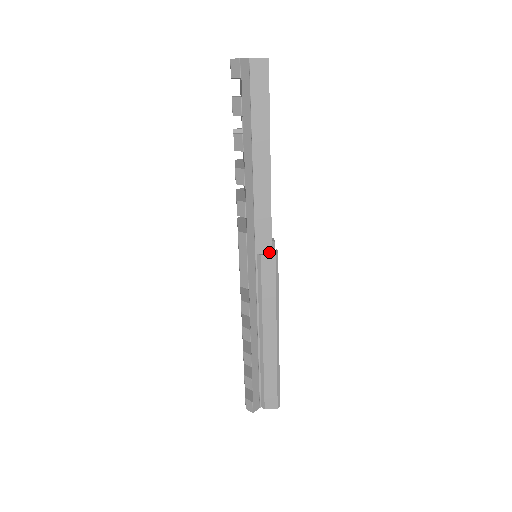
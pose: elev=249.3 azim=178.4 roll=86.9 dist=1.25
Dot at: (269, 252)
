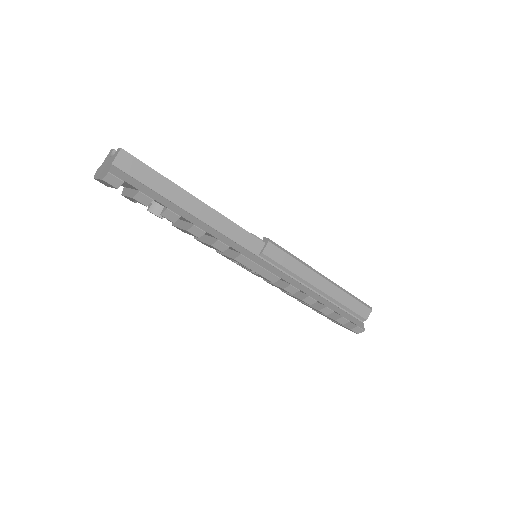
Dot at: (263, 245)
